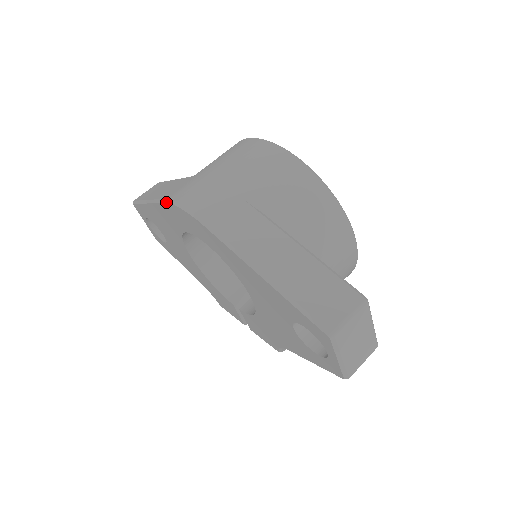
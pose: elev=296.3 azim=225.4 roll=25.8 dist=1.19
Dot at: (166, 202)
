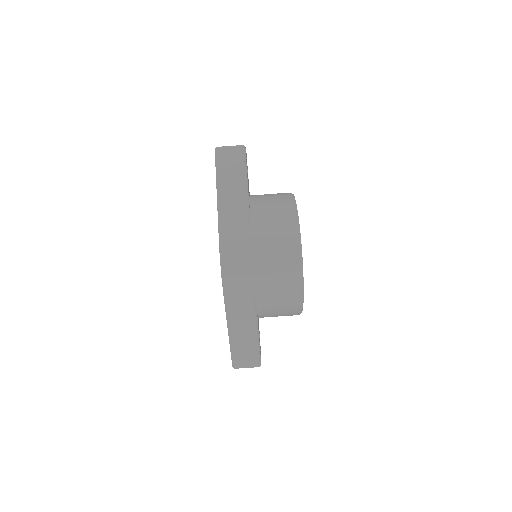
Dot at: (219, 243)
